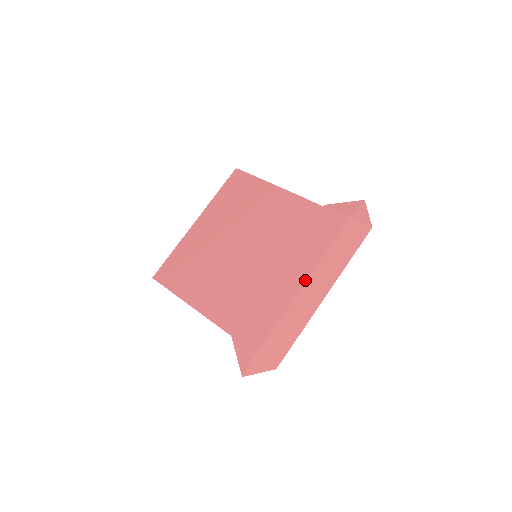
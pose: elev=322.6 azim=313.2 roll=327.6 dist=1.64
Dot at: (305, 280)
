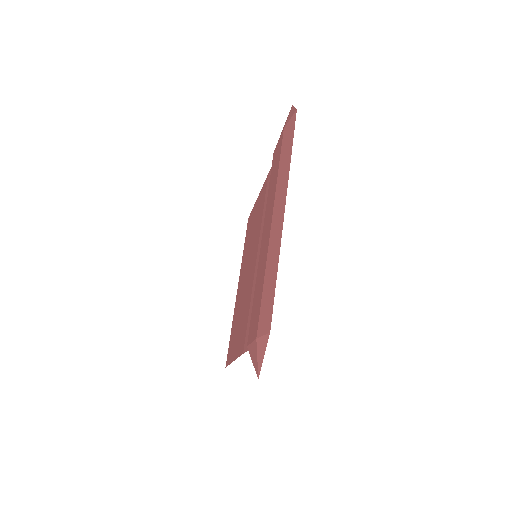
Dot at: (271, 221)
